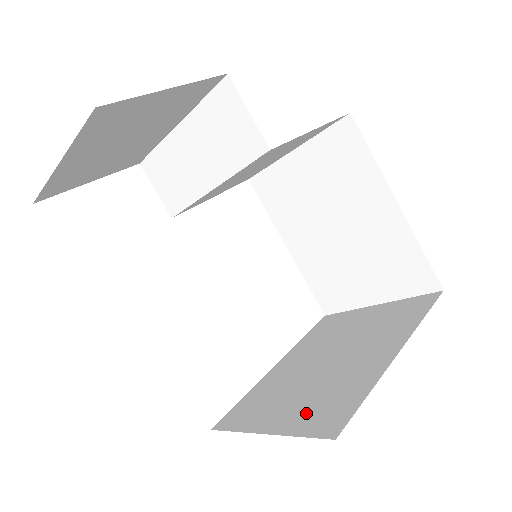
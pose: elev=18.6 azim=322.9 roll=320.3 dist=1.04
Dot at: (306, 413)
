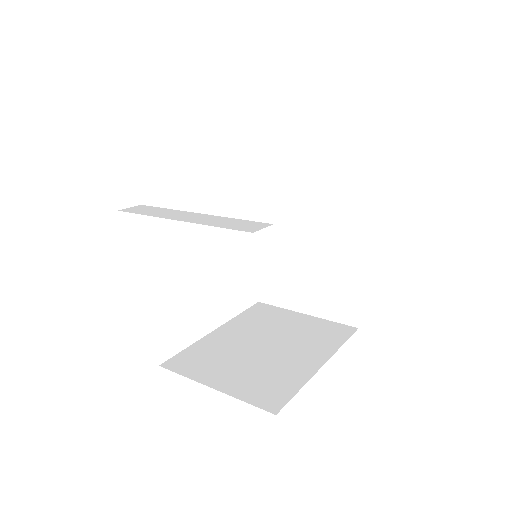
Dot at: (250, 385)
